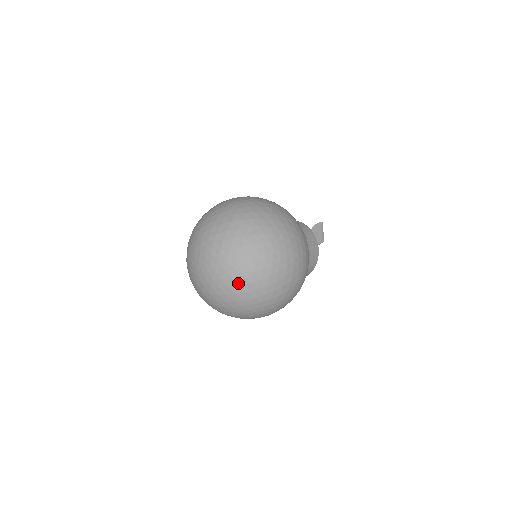
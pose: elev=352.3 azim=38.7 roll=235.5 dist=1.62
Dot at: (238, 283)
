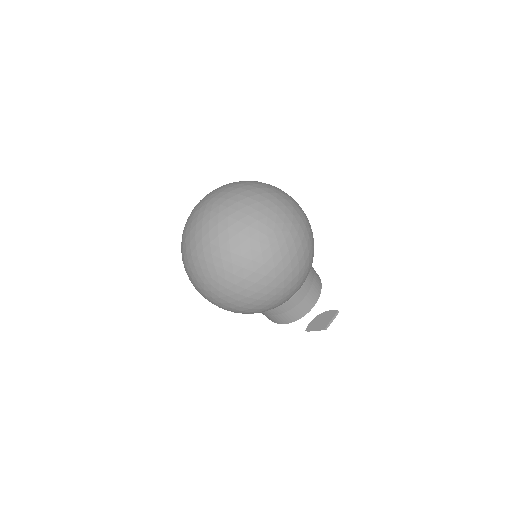
Dot at: (220, 233)
